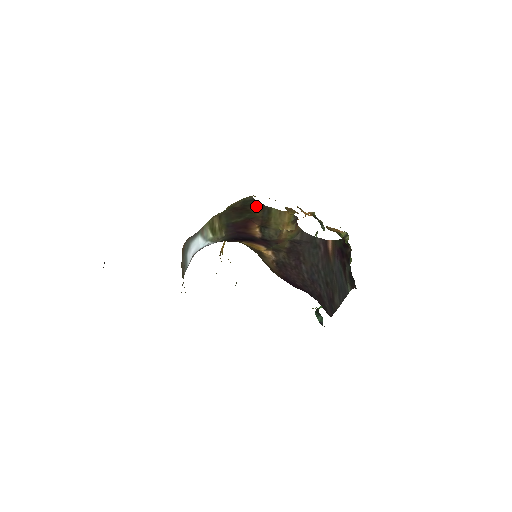
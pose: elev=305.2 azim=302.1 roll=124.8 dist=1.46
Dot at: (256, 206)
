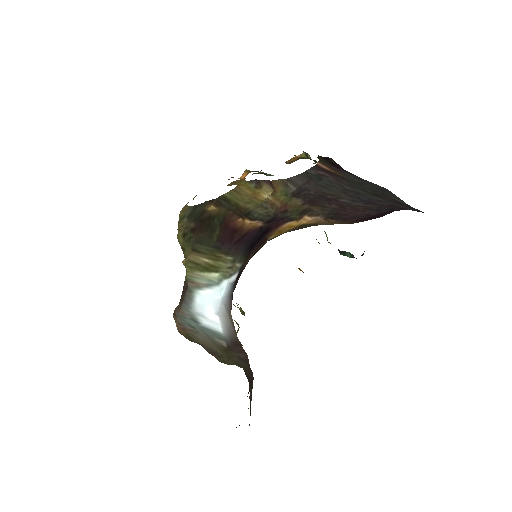
Dot at: (208, 208)
